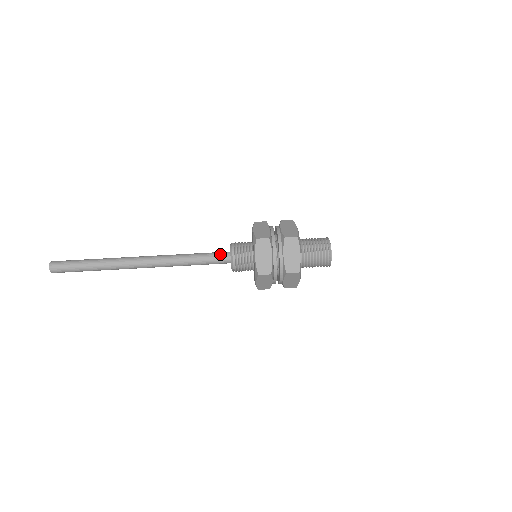
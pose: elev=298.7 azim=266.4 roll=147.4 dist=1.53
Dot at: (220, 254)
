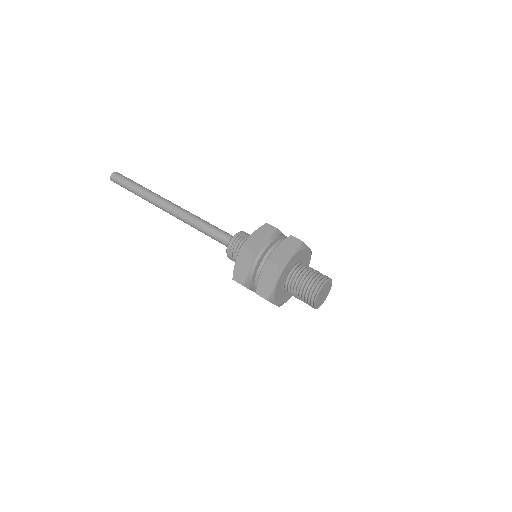
Dot at: (225, 237)
